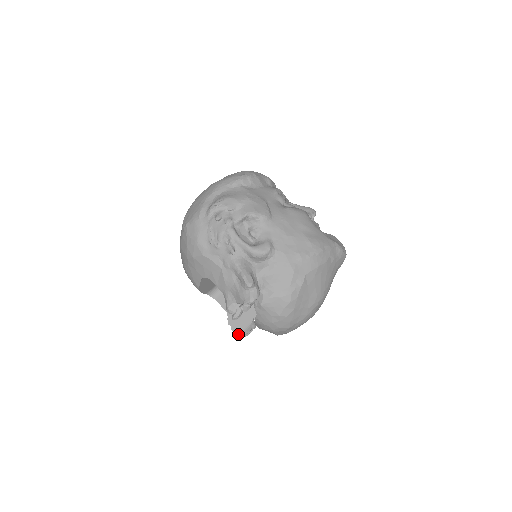
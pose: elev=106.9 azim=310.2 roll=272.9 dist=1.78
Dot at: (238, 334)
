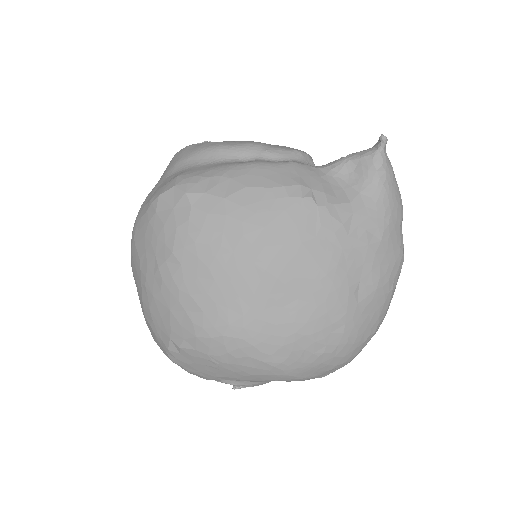
Dot at: occluded
